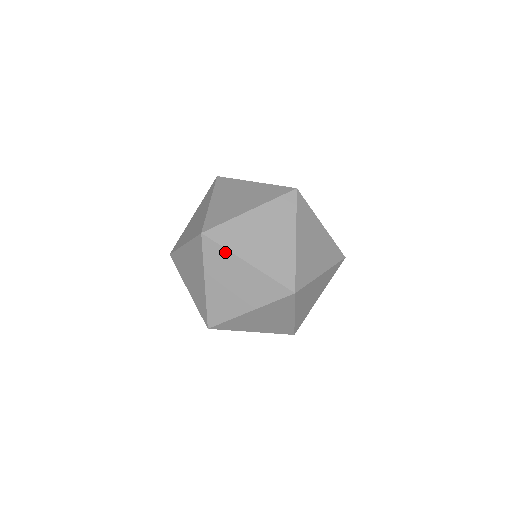
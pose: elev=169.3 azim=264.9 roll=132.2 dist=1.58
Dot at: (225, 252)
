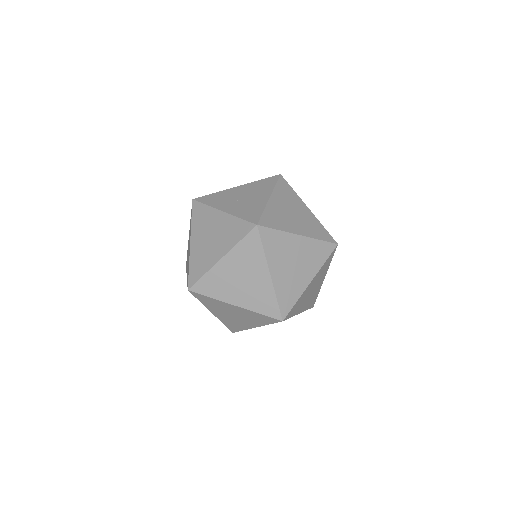
Dot at: (213, 300)
